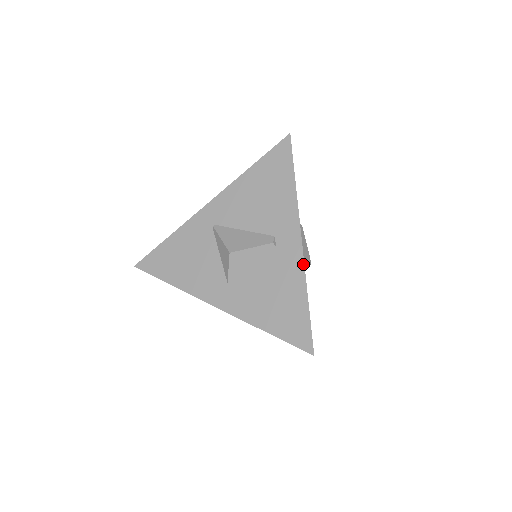
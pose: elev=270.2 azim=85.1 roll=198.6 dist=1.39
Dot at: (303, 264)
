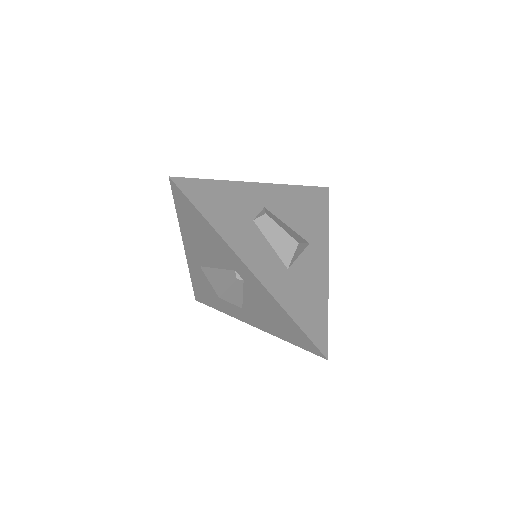
Dot at: (267, 291)
